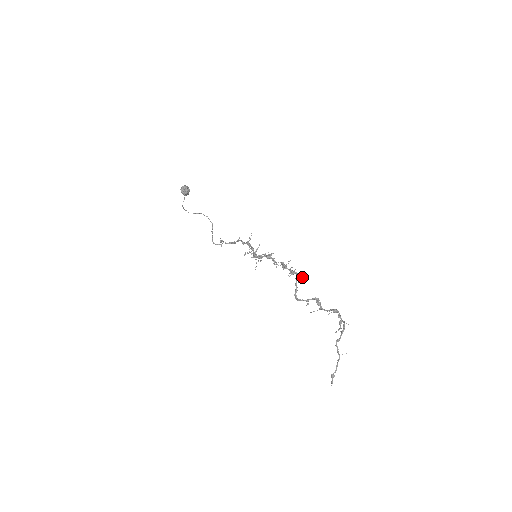
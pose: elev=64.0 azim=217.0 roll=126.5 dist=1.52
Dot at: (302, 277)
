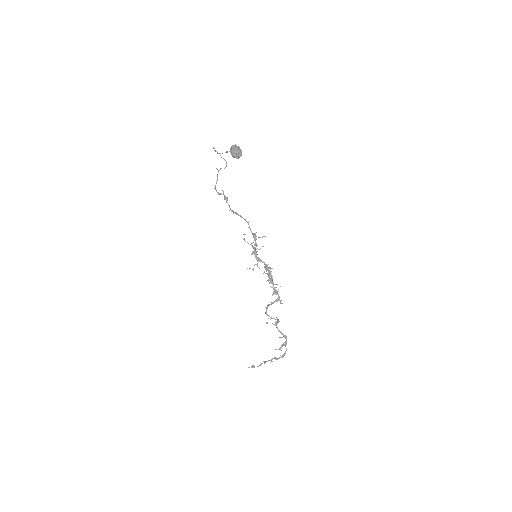
Dot at: occluded
